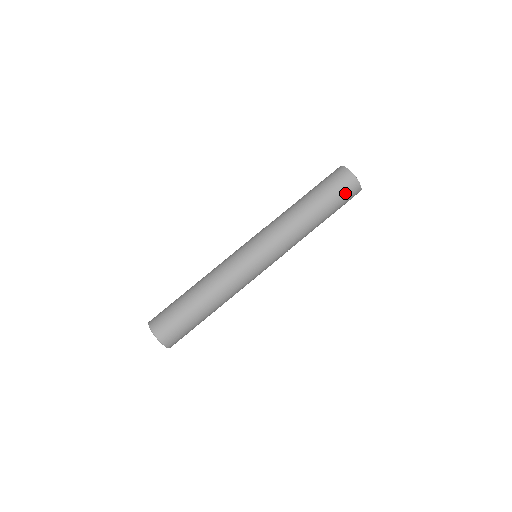
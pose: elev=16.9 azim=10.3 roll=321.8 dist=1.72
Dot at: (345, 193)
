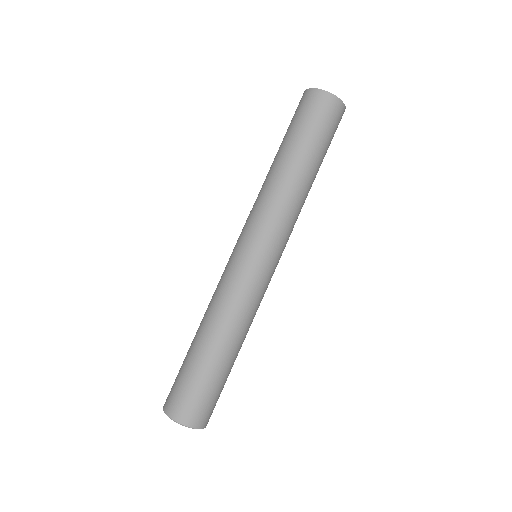
Dot at: (331, 123)
